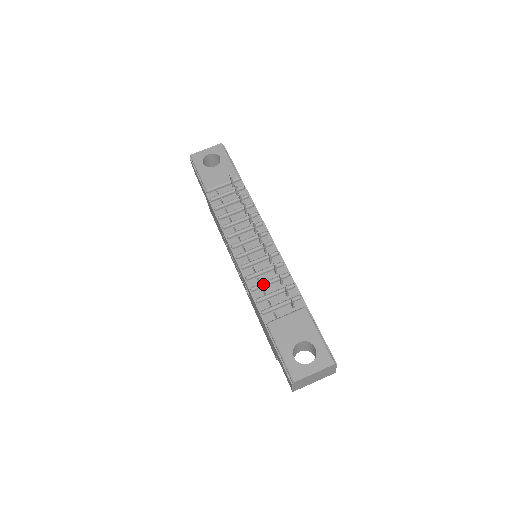
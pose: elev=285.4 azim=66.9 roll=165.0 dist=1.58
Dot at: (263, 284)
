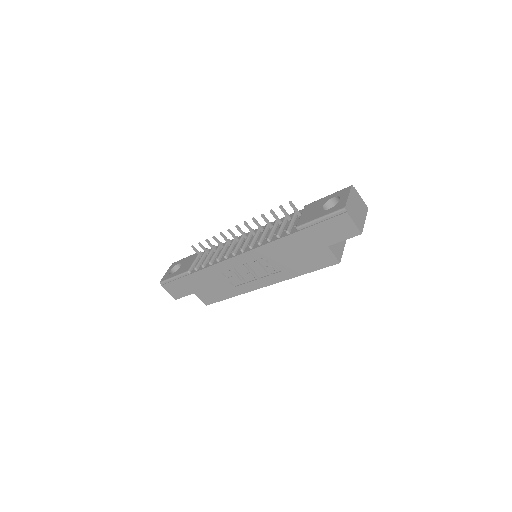
Dot at: (270, 232)
